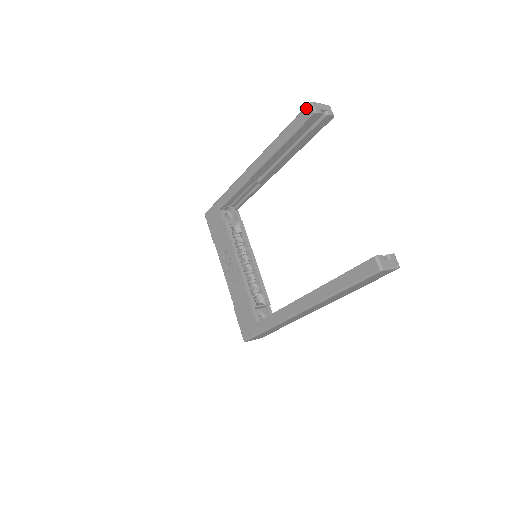
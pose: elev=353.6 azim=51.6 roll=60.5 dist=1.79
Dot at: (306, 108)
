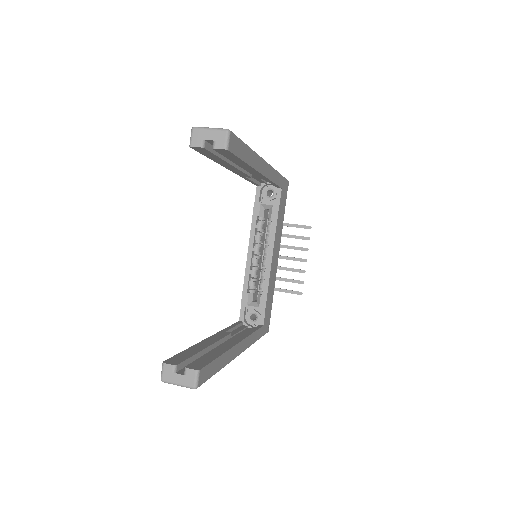
Dot at: occluded
